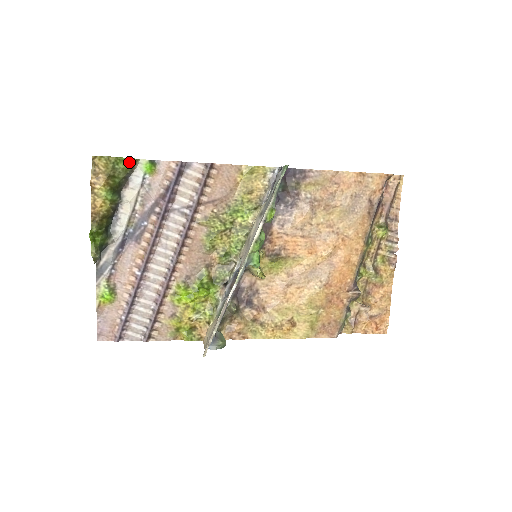
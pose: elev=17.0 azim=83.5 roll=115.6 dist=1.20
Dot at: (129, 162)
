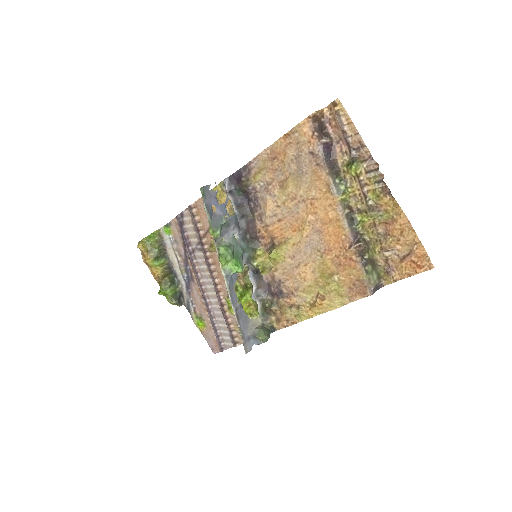
Dot at: (154, 235)
